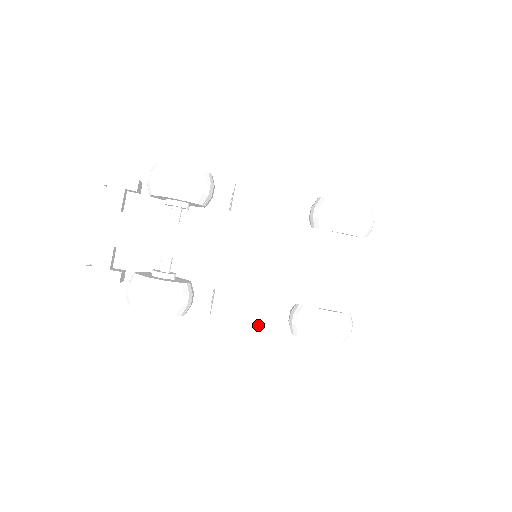
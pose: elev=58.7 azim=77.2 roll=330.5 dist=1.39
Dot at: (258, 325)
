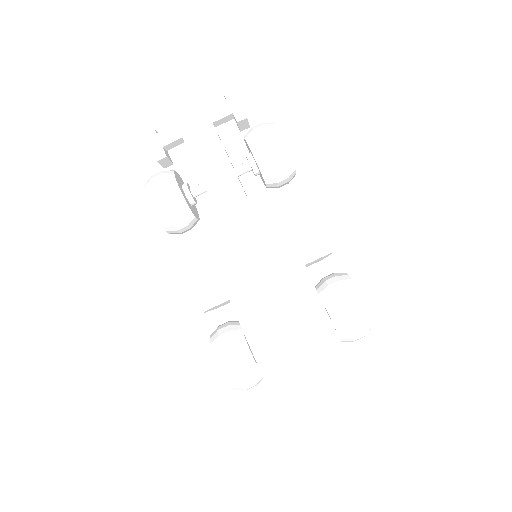
Dot at: (196, 294)
